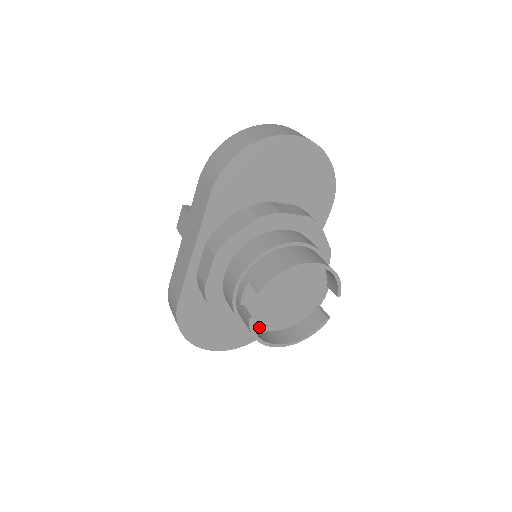
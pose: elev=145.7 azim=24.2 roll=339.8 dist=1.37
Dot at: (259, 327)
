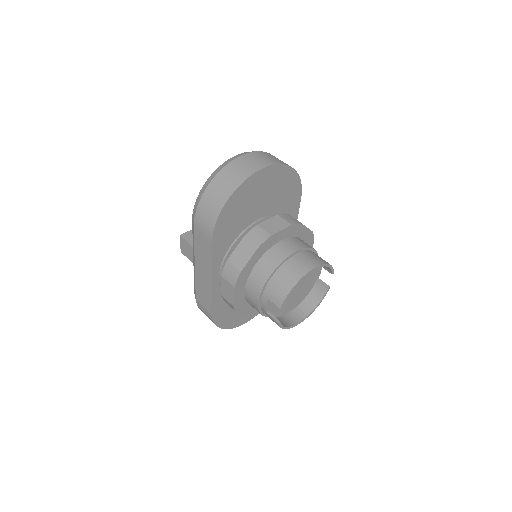
Dot at: (282, 315)
